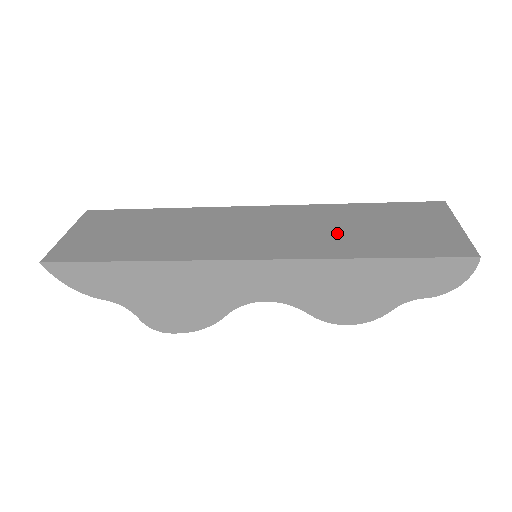
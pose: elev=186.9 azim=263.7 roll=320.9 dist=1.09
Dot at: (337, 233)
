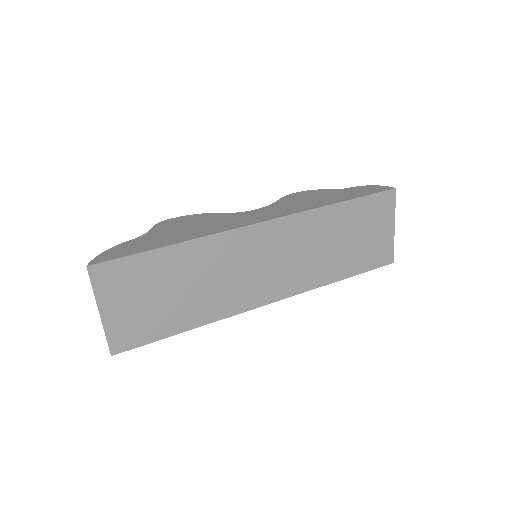
Dot at: (324, 255)
